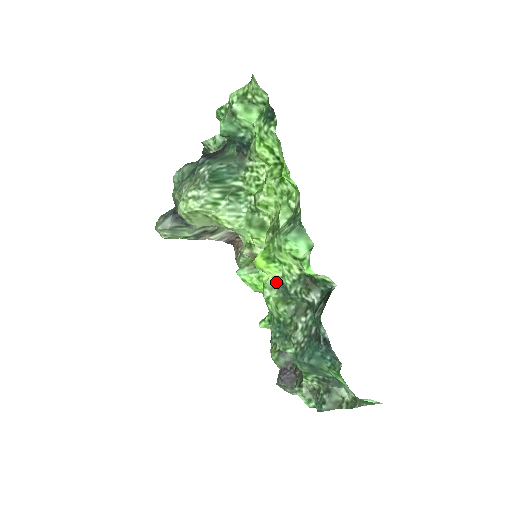
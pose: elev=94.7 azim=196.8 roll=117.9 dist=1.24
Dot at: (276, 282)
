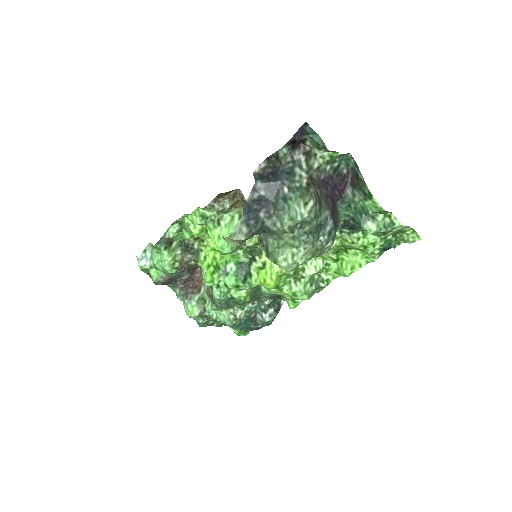
Dot at: (258, 286)
